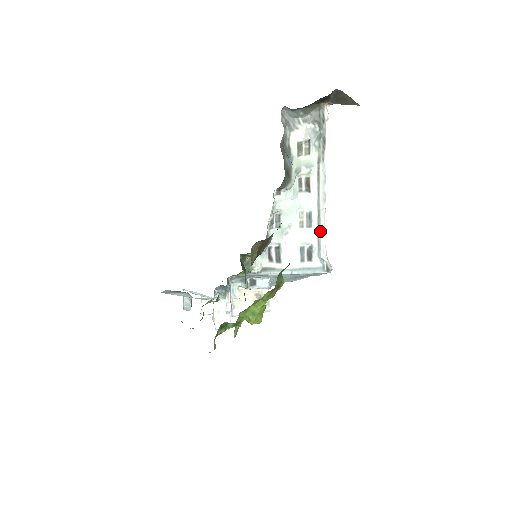
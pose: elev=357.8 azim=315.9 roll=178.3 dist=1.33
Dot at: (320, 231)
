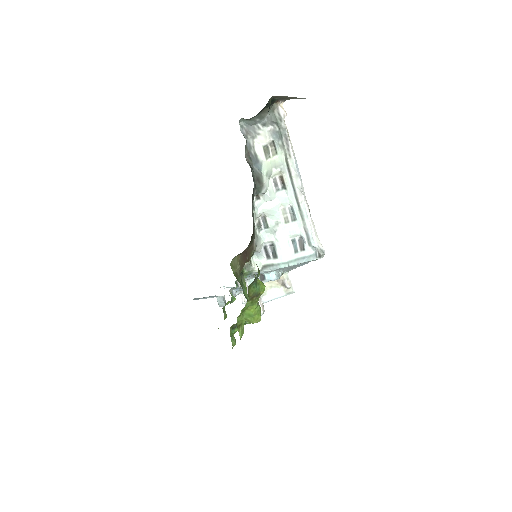
Dot at: (305, 222)
